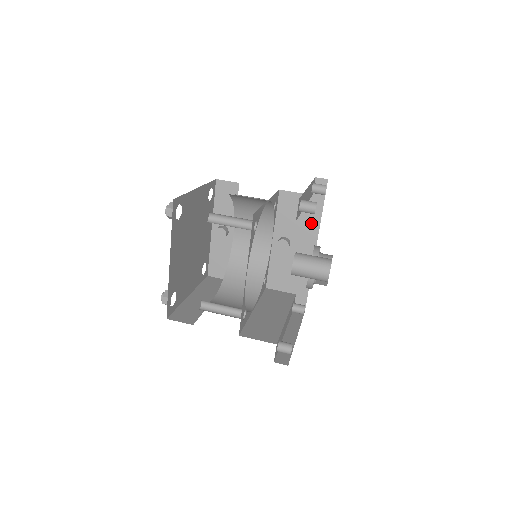
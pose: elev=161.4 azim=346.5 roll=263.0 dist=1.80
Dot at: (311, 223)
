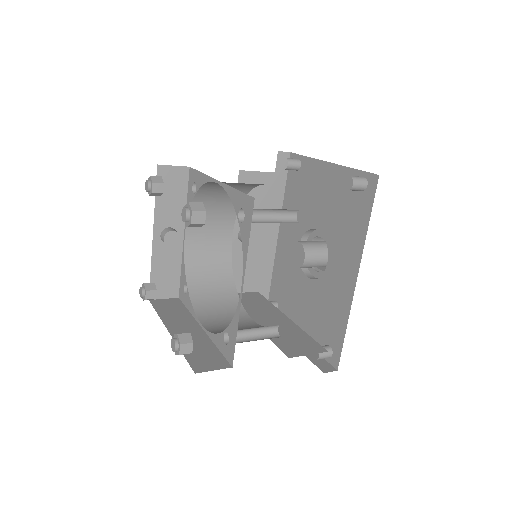
Dot at: (273, 205)
